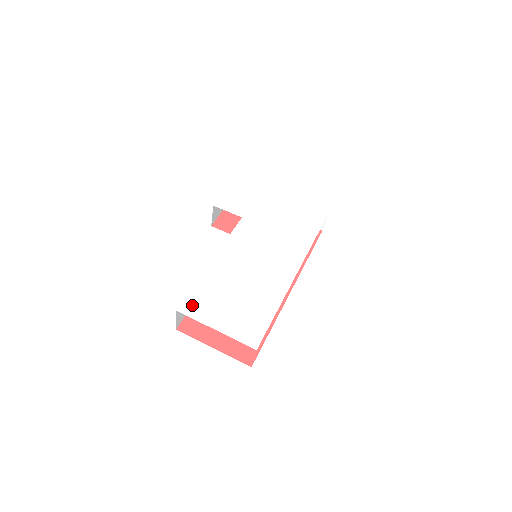
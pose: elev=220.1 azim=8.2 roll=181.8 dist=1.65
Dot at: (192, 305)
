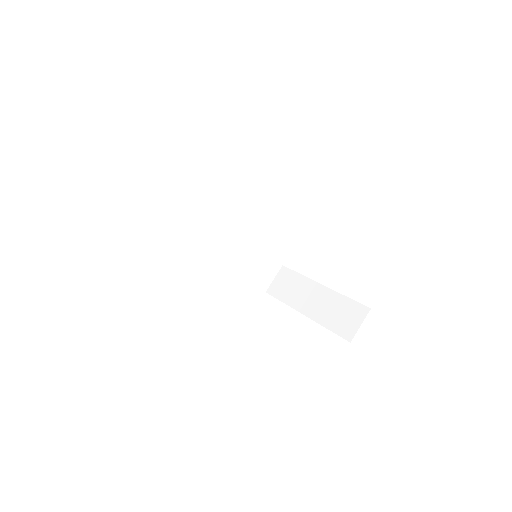
Dot at: occluded
